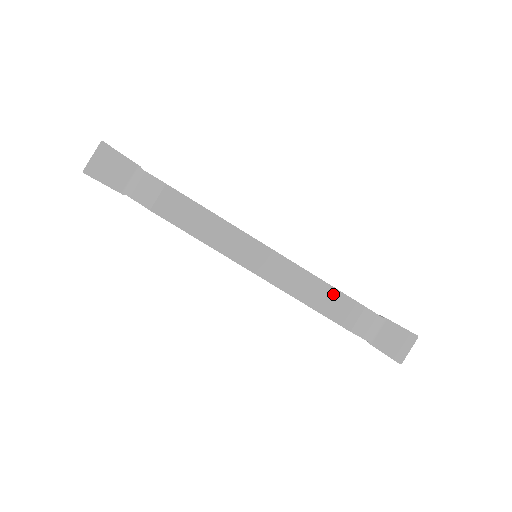
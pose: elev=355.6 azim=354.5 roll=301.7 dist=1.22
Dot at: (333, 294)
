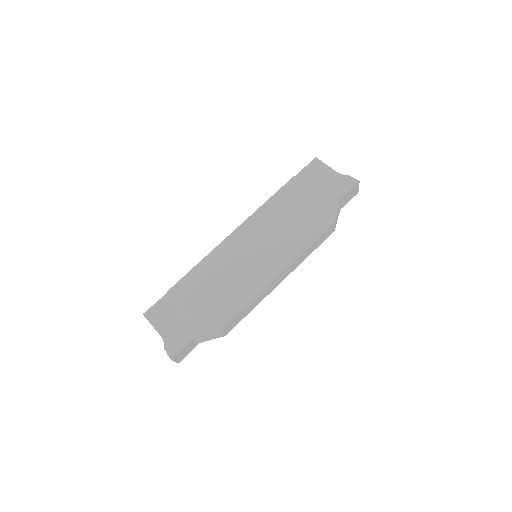
Dot at: (318, 240)
